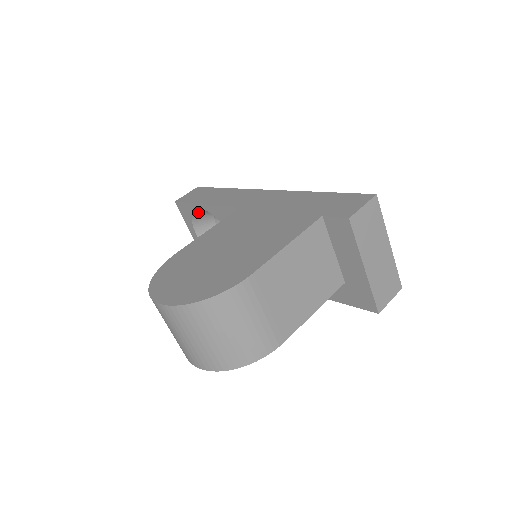
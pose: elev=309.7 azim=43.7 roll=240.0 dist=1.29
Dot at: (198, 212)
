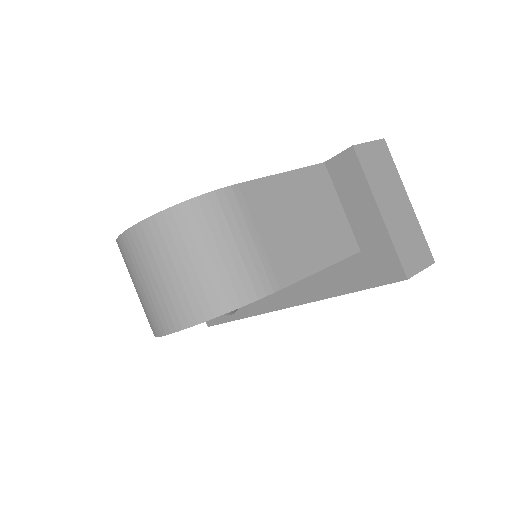
Dot at: occluded
